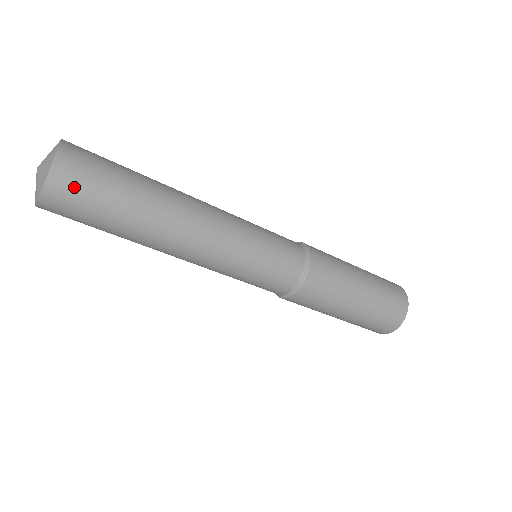
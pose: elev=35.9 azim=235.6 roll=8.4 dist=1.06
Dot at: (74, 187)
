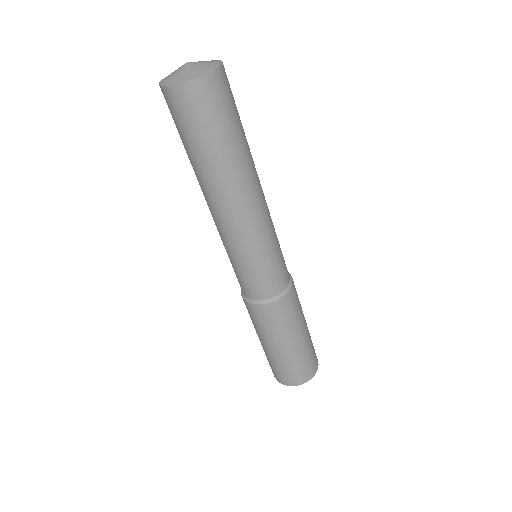
Dot at: (195, 105)
